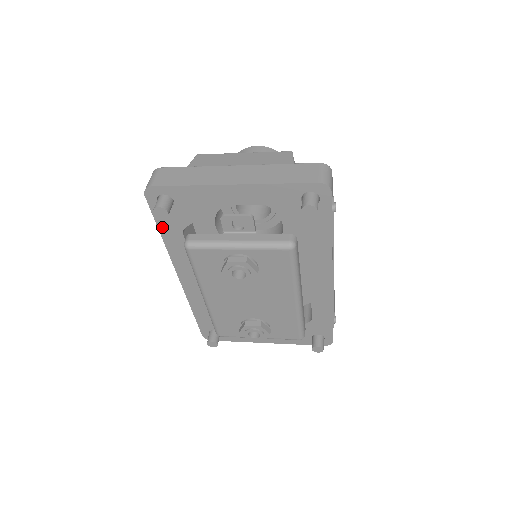
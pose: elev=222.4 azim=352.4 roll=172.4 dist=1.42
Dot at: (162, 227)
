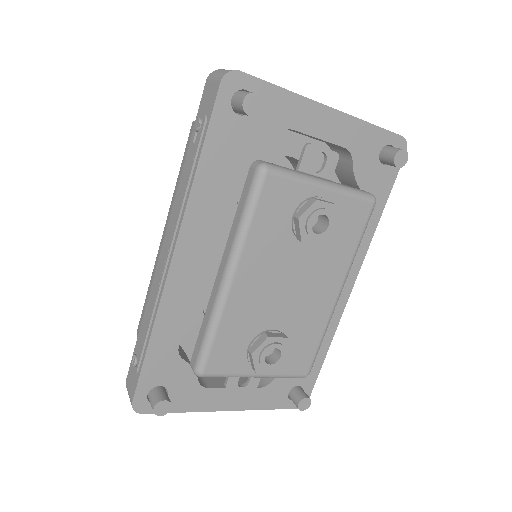
Dot at: (209, 147)
